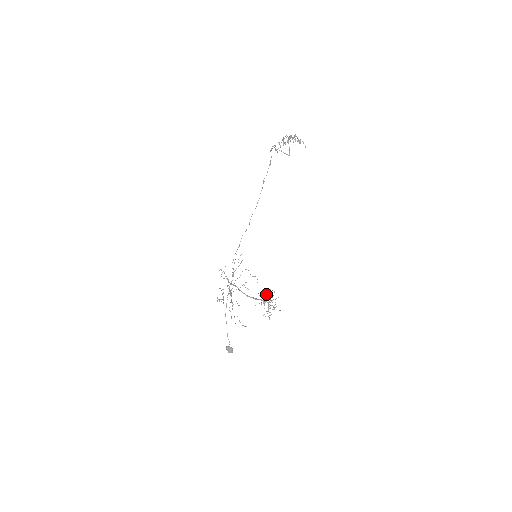
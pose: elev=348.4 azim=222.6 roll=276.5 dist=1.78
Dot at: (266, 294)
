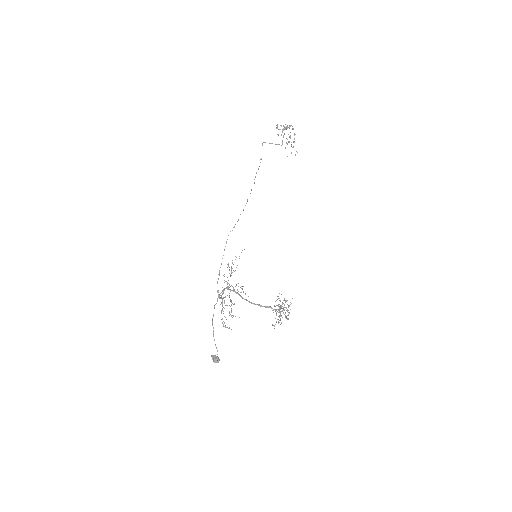
Dot at: (284, 304)
